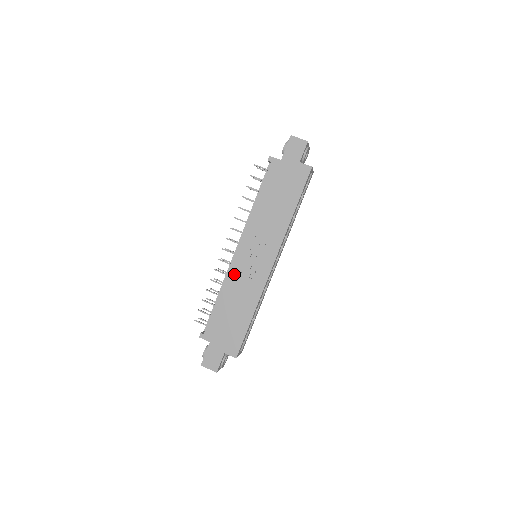
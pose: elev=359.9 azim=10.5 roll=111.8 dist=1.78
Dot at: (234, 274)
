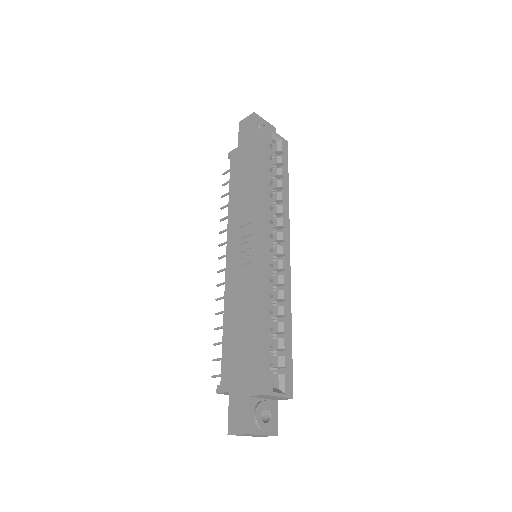
Dot at: (231, 285)
